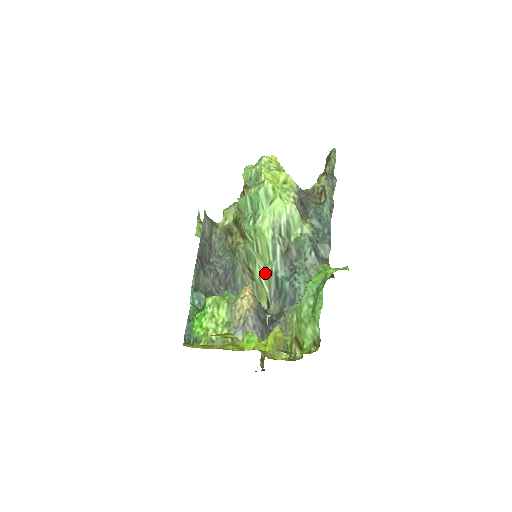
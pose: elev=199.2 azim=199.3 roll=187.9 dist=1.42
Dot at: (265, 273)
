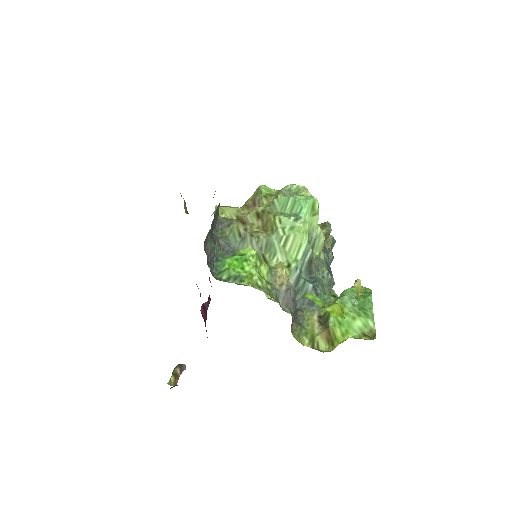
Dot at: (287, 267)
